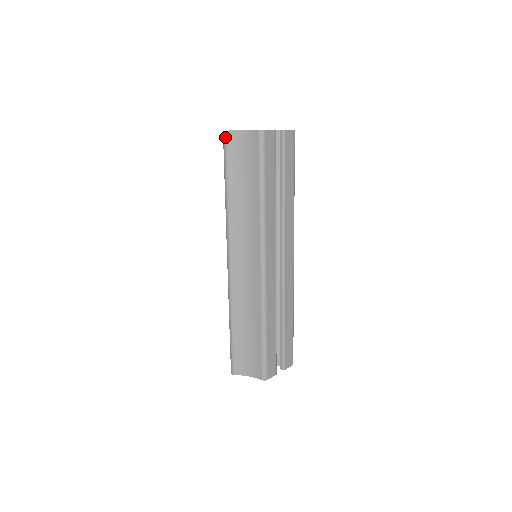
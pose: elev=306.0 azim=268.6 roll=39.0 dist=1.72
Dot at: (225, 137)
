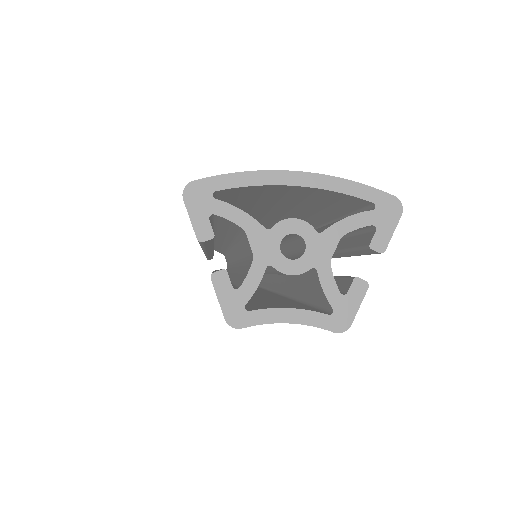
Dot at: occluded
